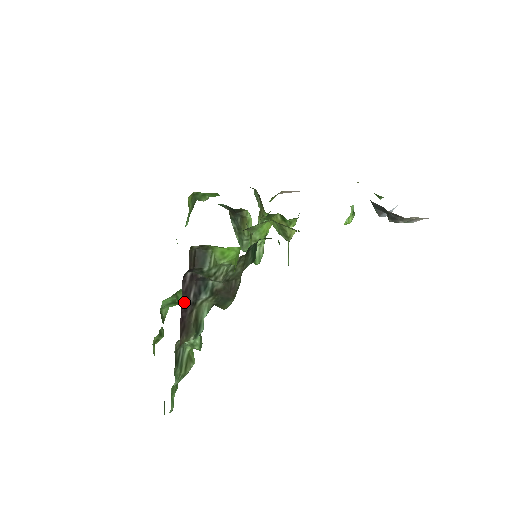
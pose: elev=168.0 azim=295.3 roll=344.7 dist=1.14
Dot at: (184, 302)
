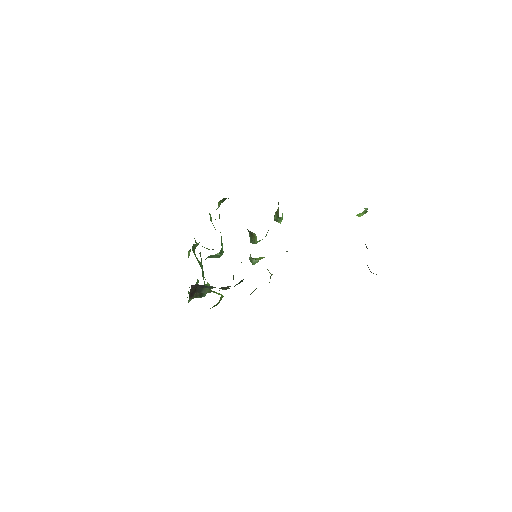
Dot at: occluded
